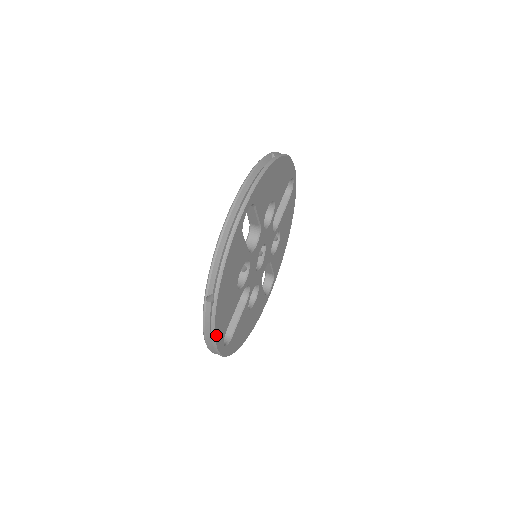
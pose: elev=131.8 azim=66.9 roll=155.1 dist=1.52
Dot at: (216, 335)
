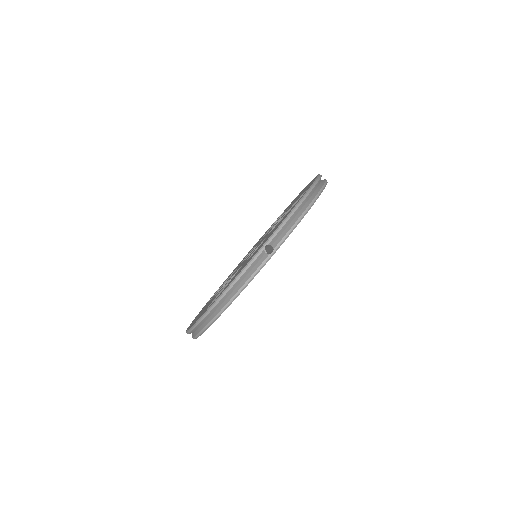
Dot at: occluded
